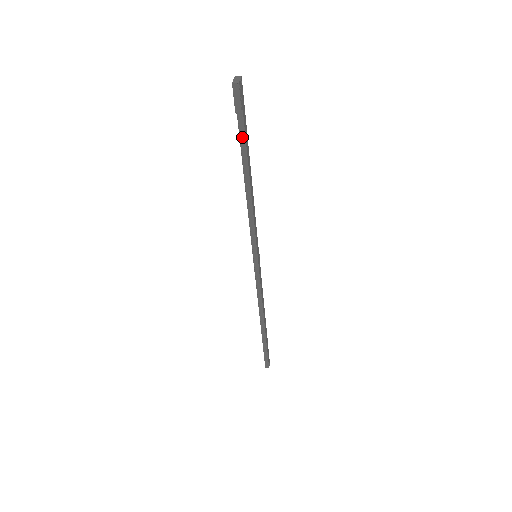
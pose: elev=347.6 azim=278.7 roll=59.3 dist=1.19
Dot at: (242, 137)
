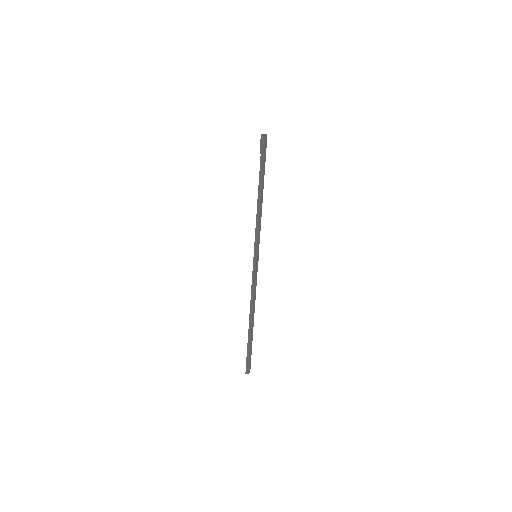
Dot at: (261, 167)
